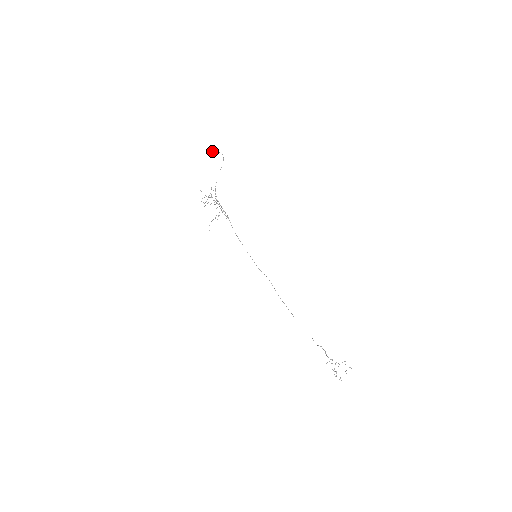
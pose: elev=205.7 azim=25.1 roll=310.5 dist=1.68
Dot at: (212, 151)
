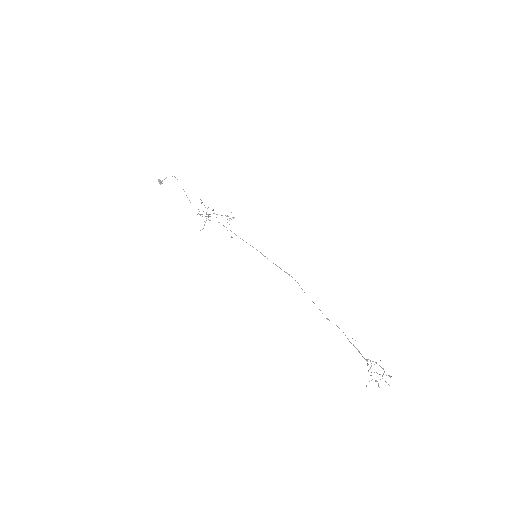
Dot at: (159, 183)
